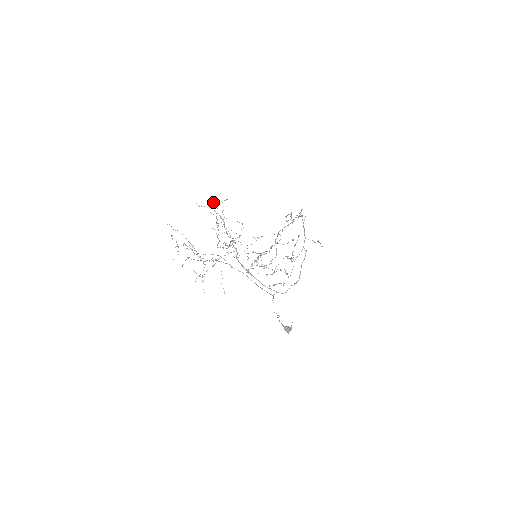
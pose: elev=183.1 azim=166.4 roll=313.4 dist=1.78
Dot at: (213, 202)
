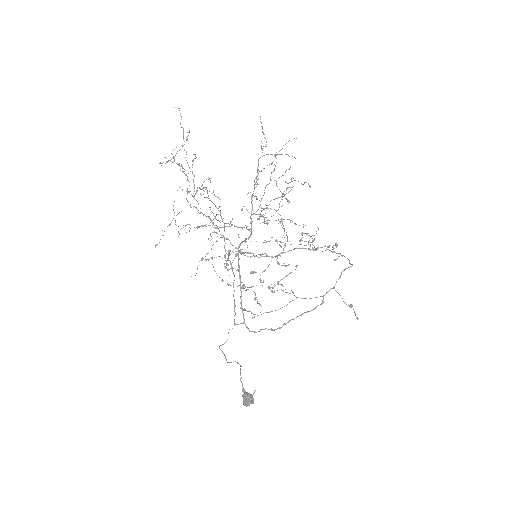
Dot at: (285, 144)
